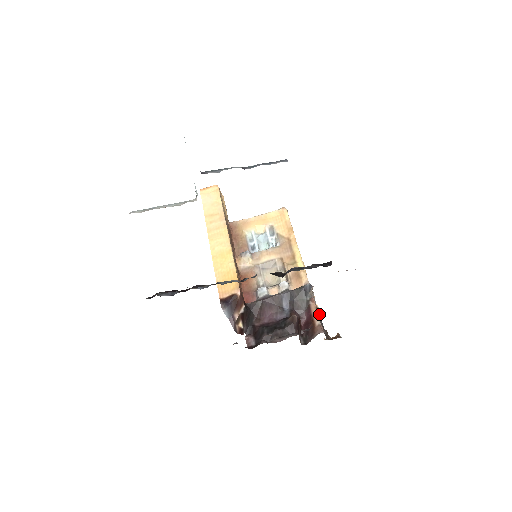
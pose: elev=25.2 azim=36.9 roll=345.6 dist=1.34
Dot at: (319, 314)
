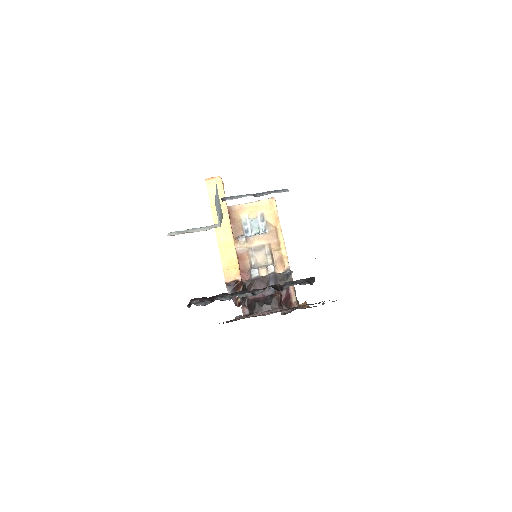
Dot at: (295, 292)
